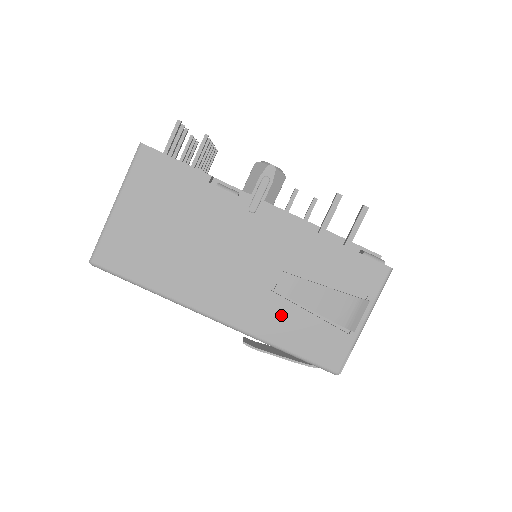
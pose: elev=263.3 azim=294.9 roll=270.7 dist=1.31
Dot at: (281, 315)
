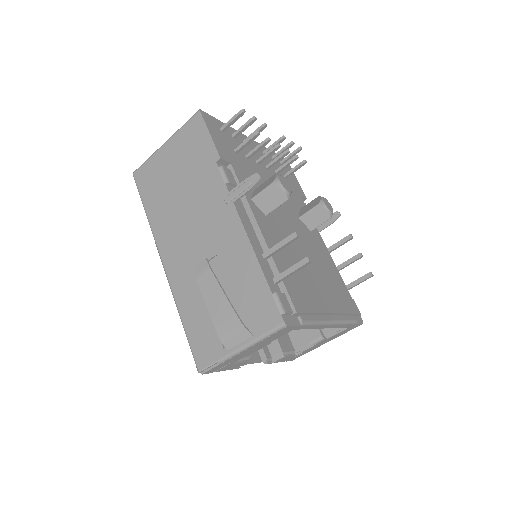
Dot at: (195, 293)
